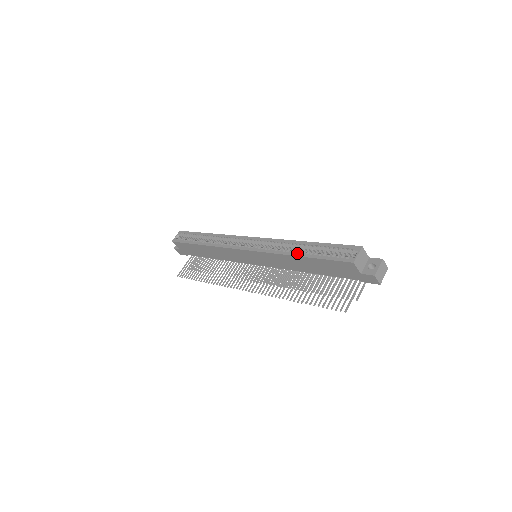
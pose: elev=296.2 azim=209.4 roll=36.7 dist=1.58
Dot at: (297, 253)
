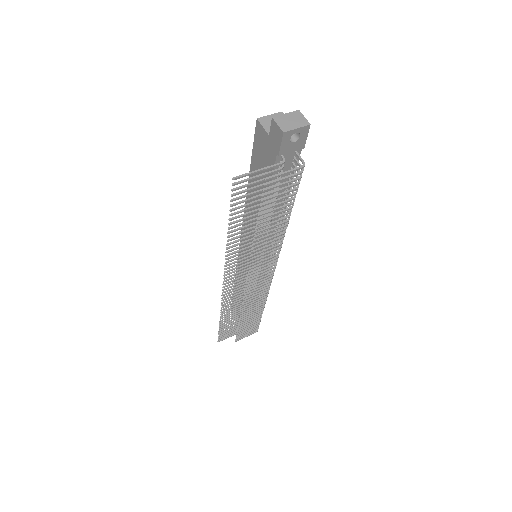
Dot at: occluded
